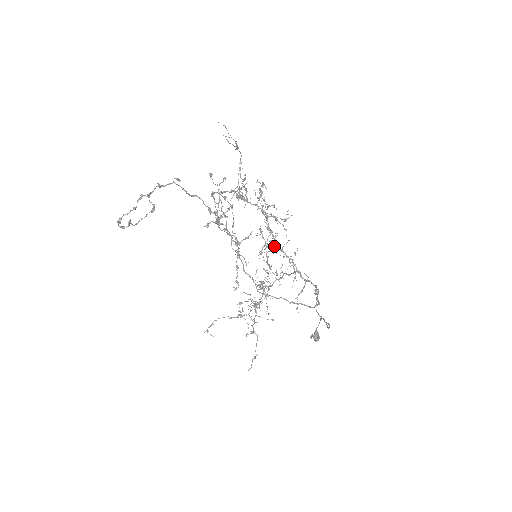
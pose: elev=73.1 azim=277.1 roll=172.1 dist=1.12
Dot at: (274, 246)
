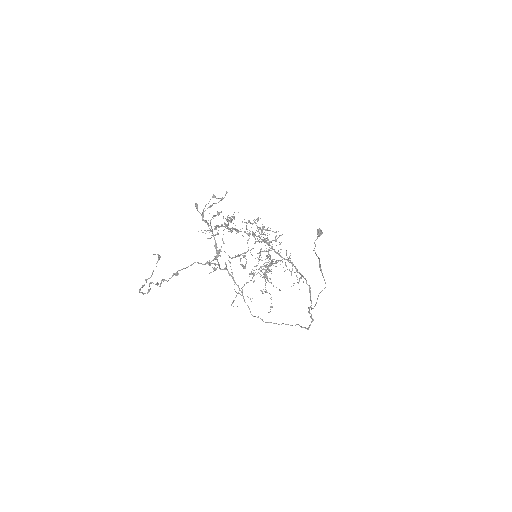
Dot at: (270, 250)
